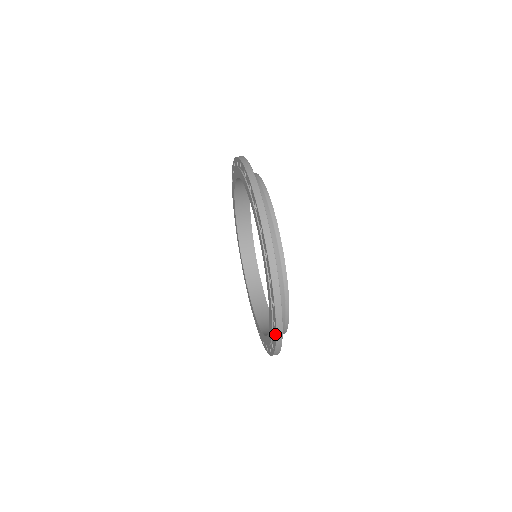
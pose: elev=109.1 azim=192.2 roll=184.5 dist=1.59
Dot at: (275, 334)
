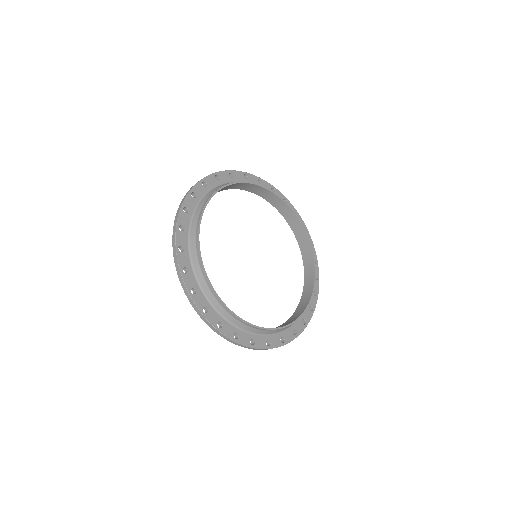
Dot at: occluded
